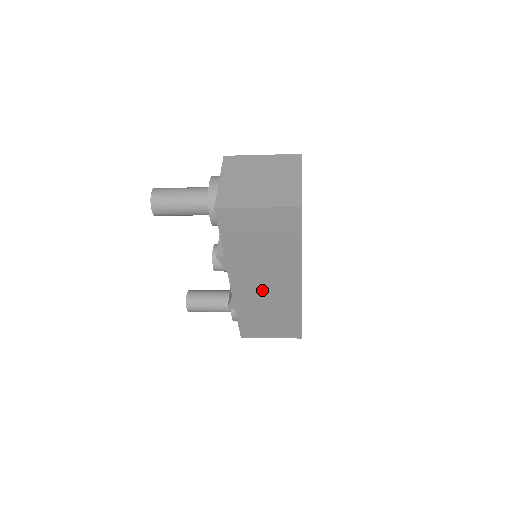
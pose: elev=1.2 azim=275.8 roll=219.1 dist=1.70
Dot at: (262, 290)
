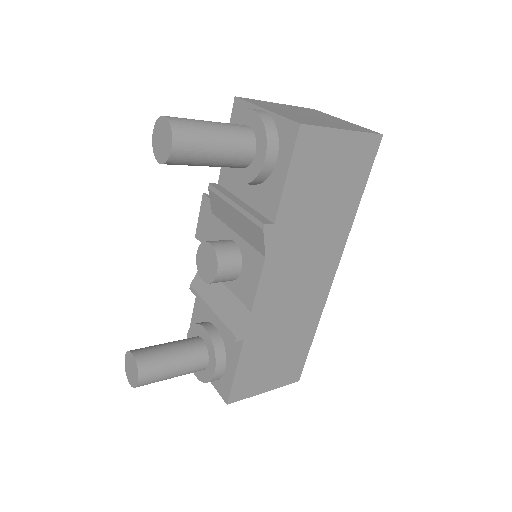
Dot at: (291, 292)
